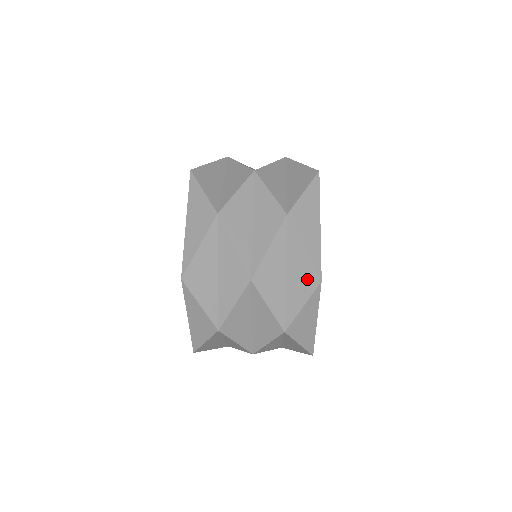
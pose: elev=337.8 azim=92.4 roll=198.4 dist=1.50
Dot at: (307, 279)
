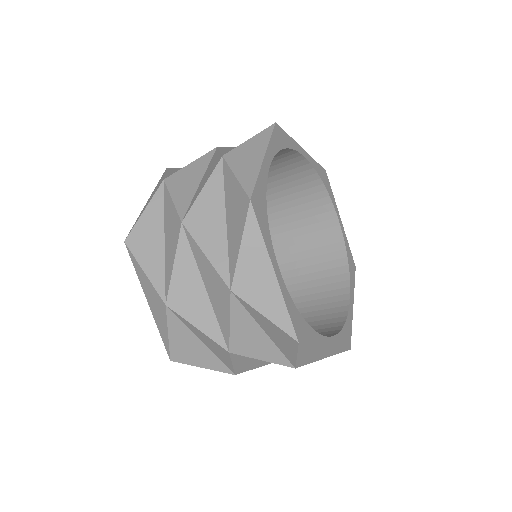
Dot at: occluded
